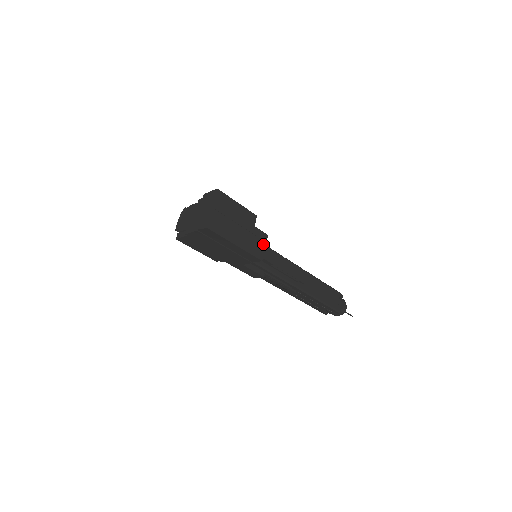
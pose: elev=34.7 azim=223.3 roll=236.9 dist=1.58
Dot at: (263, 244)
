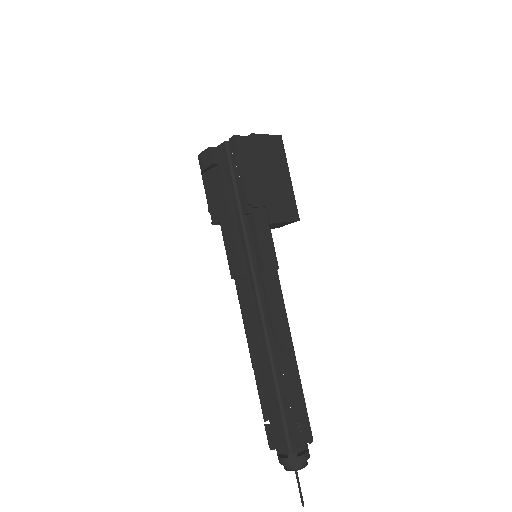
Dot at: occluded
